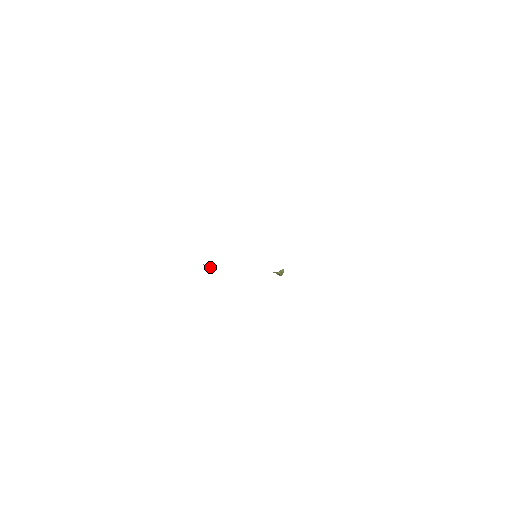
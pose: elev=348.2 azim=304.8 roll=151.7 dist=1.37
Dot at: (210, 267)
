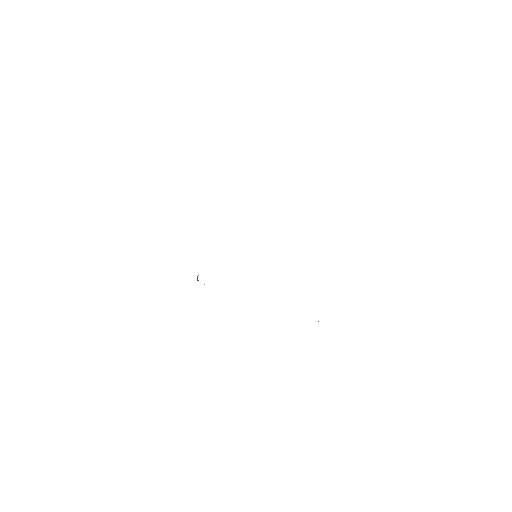
Dot at: occluded
